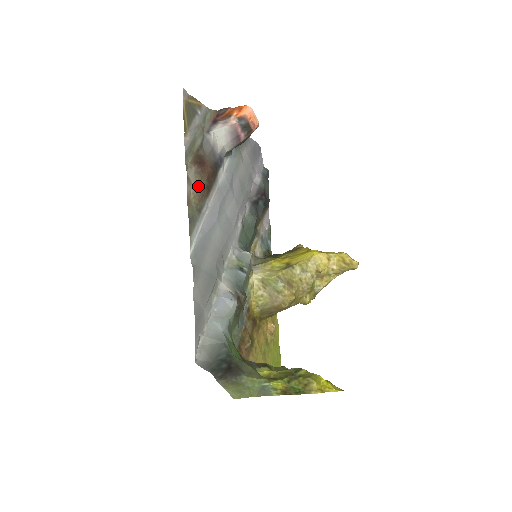
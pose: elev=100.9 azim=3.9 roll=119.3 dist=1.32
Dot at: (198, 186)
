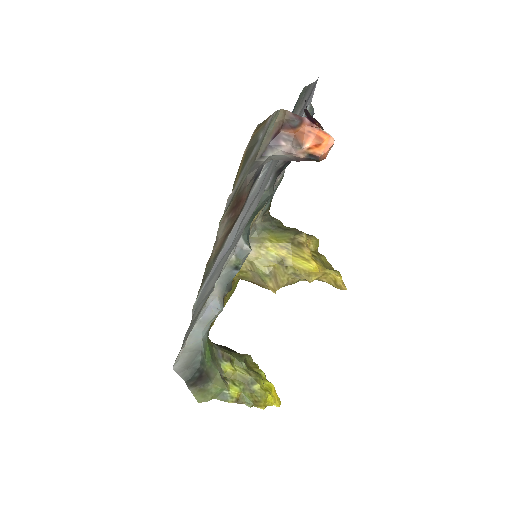
Dot at: (224, 234)
